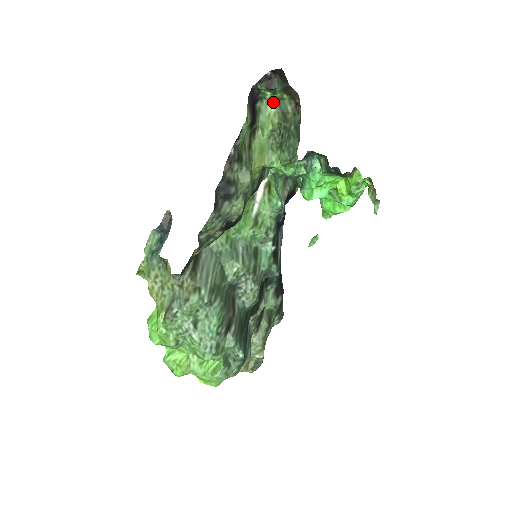
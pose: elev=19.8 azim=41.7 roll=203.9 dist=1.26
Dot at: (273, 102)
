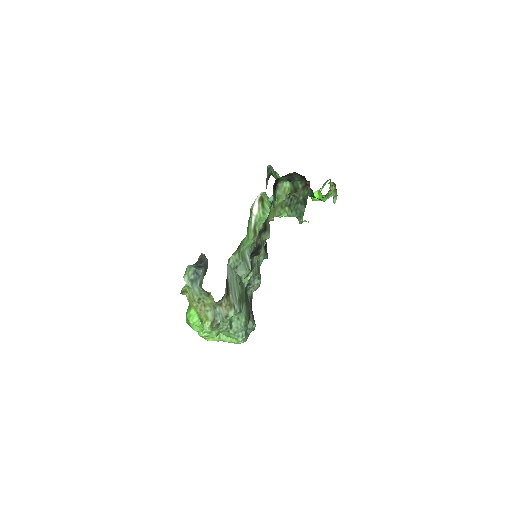
Dot at: (288, 182)
